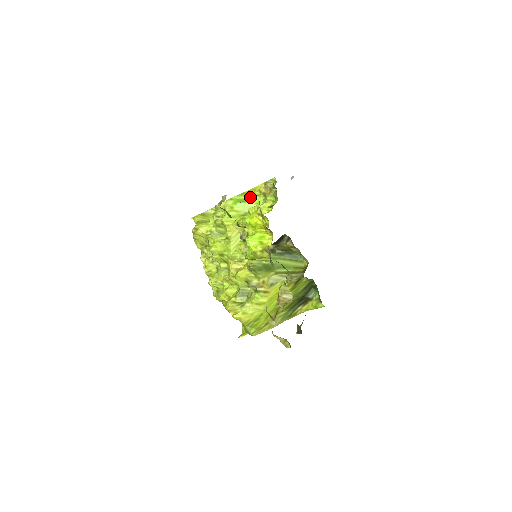
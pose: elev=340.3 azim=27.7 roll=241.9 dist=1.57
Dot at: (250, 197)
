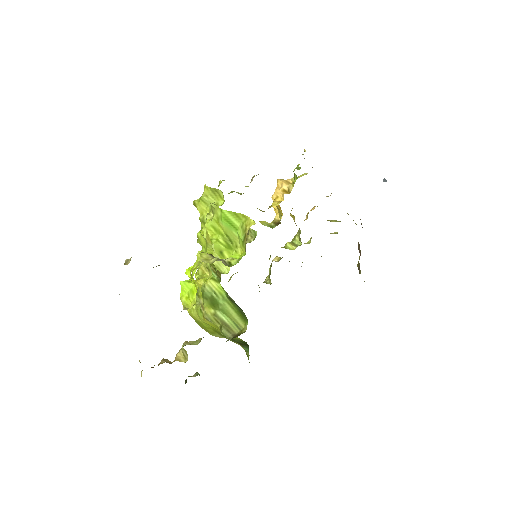
Dot at: (238, 223)
